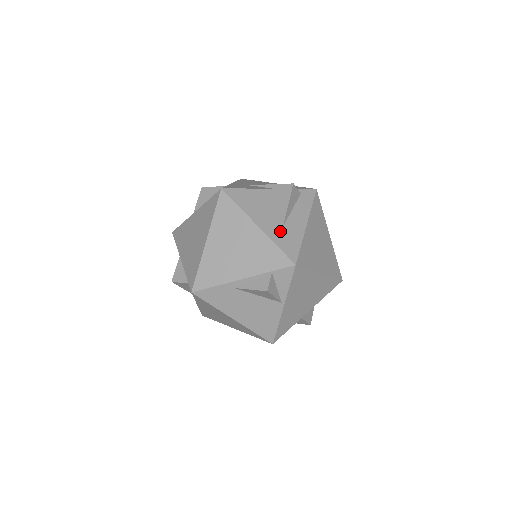
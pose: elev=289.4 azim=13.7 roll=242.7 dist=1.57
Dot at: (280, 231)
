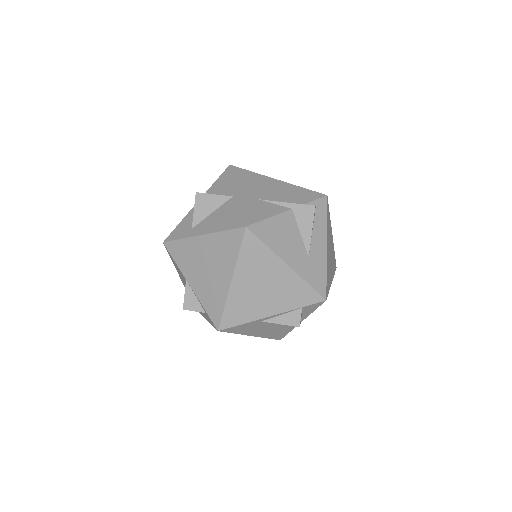
Dot at: (307, 264)
